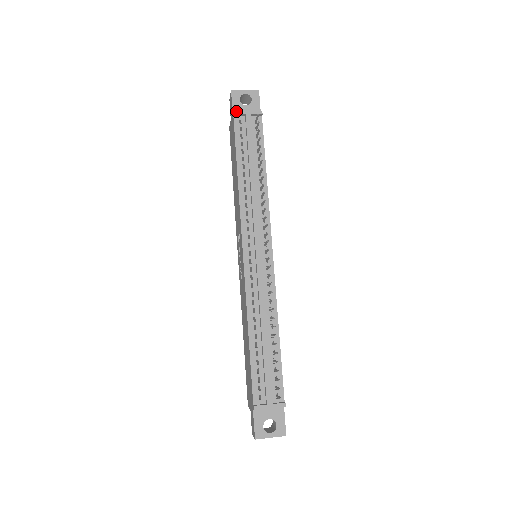
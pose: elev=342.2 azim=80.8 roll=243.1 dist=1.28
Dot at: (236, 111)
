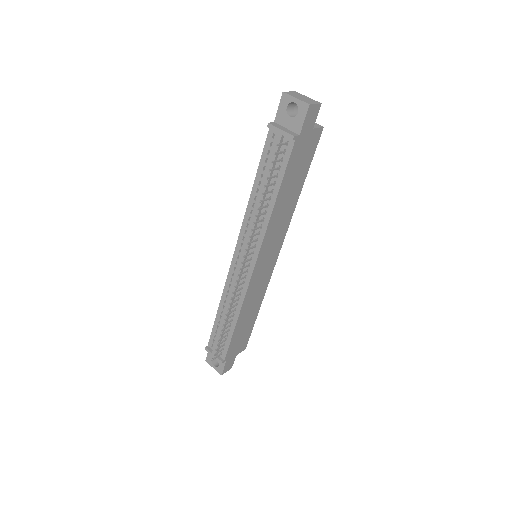
Dot at: (270, 124)
